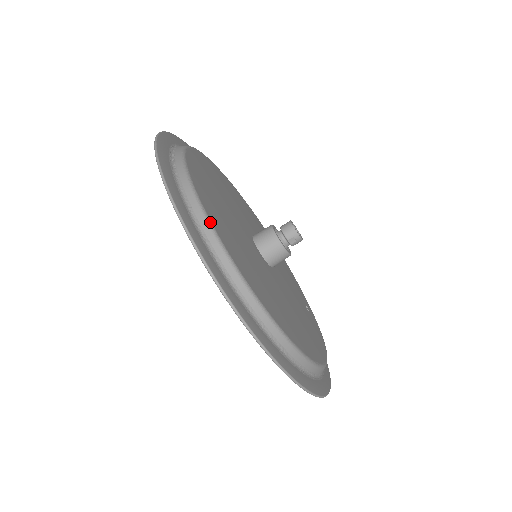
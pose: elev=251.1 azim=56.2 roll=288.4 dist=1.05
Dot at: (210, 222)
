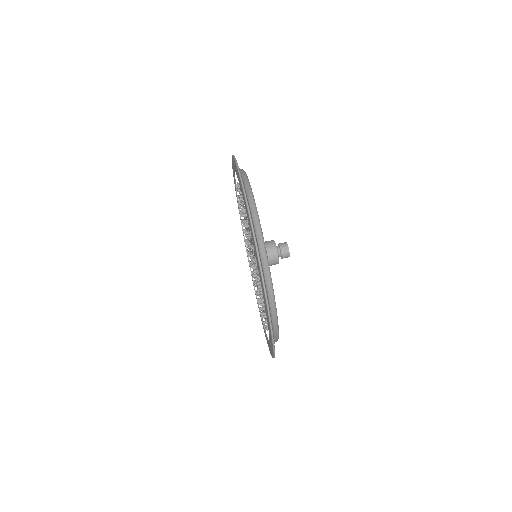
Dot at: (250, 185)
